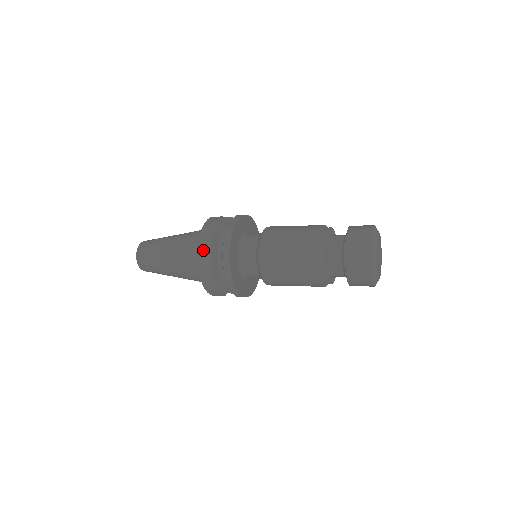
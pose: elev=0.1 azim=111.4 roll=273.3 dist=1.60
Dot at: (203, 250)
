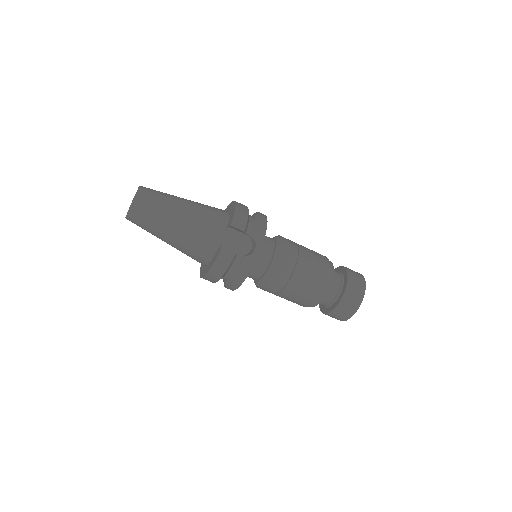
Dot at: occluded
